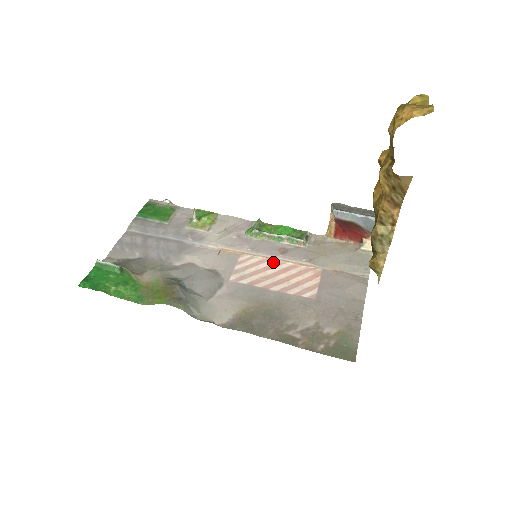
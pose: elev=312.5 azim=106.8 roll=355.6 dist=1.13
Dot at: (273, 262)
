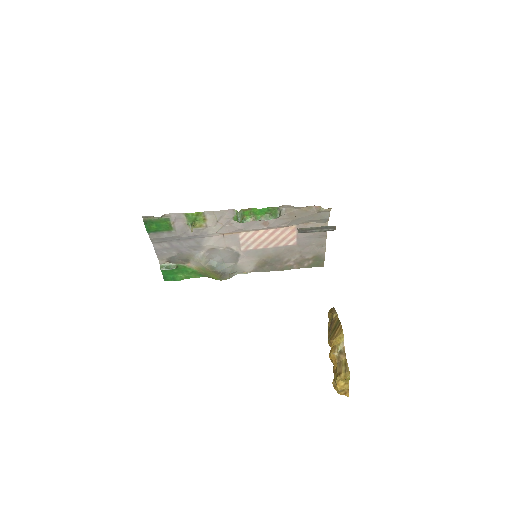
Dot at: (262, 231)
